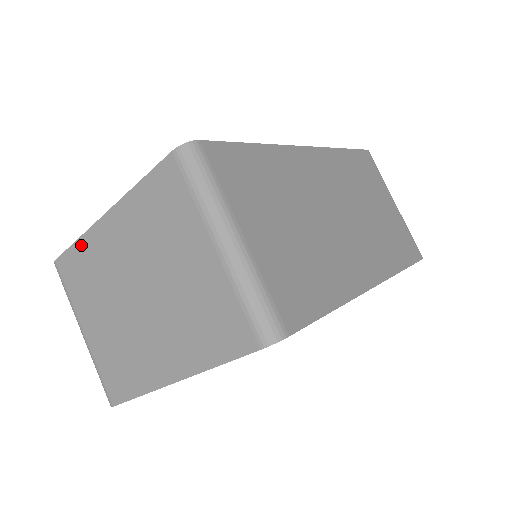
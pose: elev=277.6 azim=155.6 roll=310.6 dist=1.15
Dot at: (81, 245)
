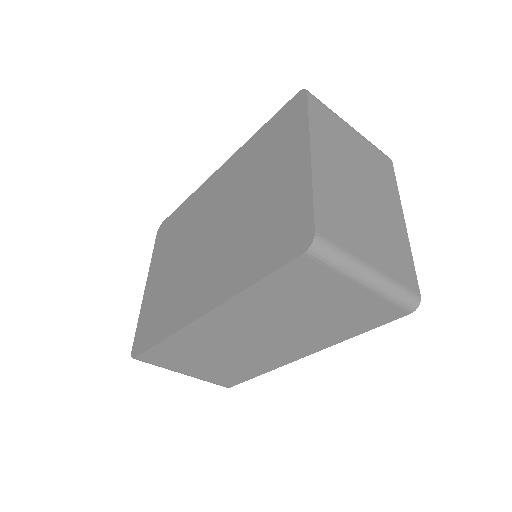
Dot at: occluded
